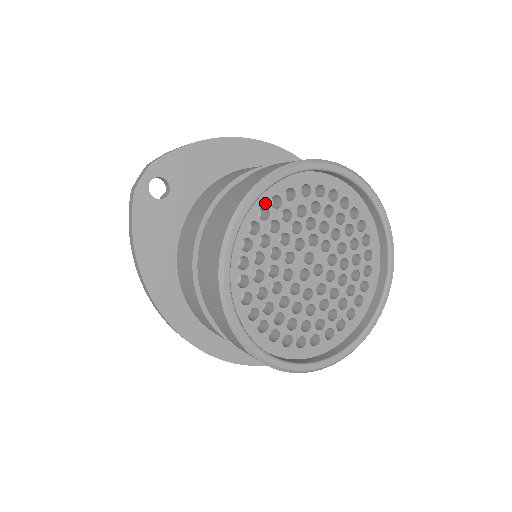
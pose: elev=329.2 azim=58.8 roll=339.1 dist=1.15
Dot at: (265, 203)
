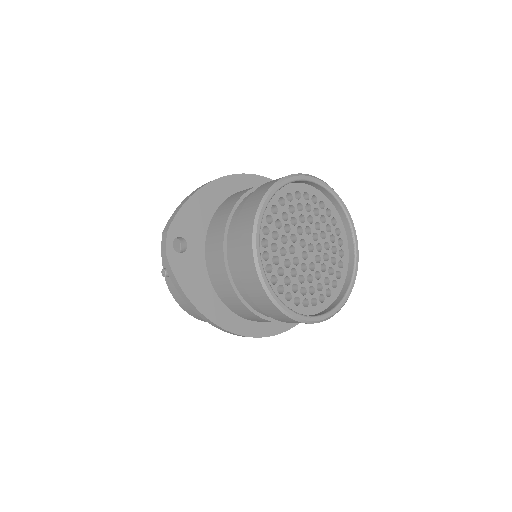
Dot at: (263, 224)
